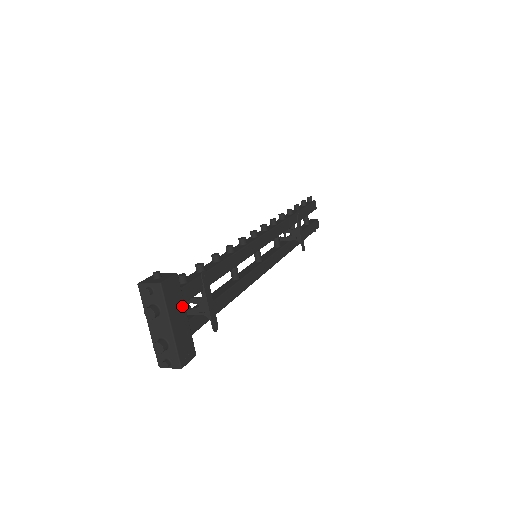
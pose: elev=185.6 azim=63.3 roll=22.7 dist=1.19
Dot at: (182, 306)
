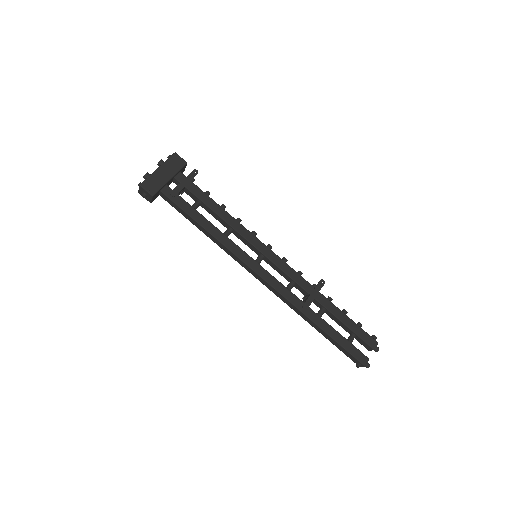
Dot at: (173, 173)
